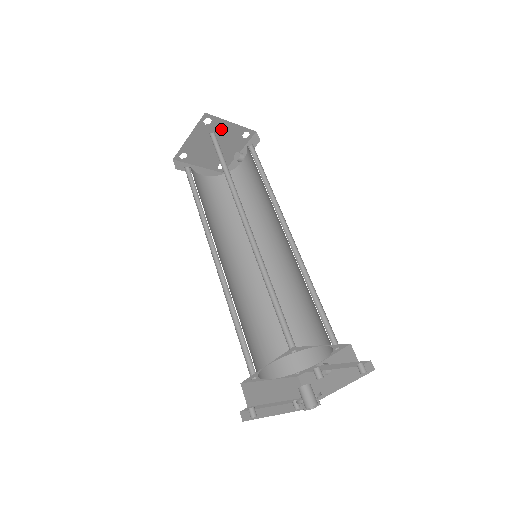
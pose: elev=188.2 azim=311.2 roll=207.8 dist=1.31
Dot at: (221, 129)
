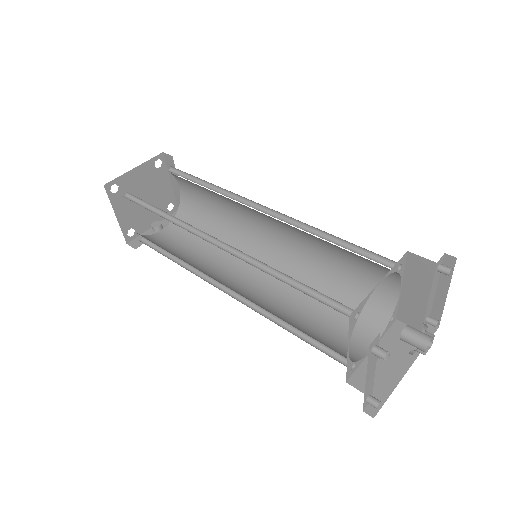
Dot at: (160, 183)
